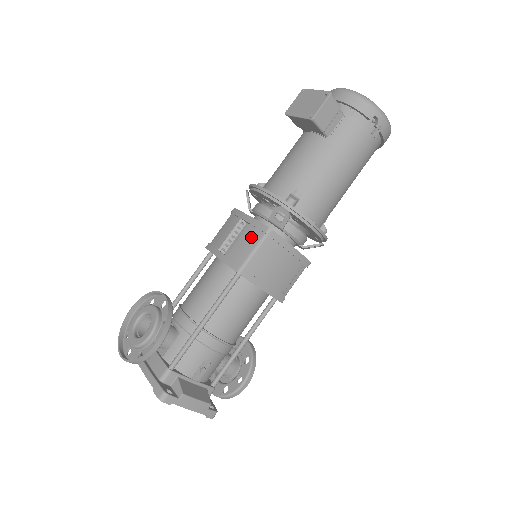
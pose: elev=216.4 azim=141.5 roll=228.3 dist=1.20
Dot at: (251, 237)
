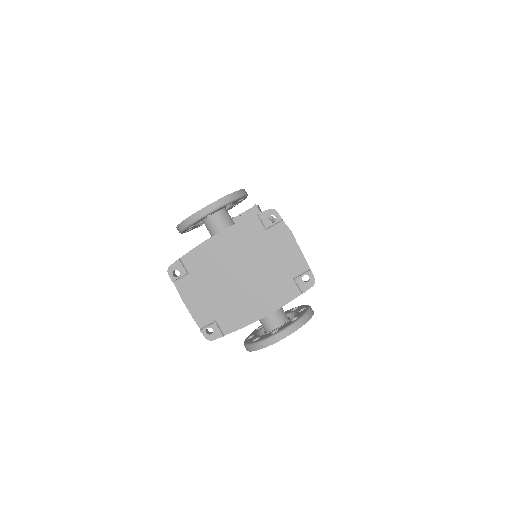
Dot at: occluded
